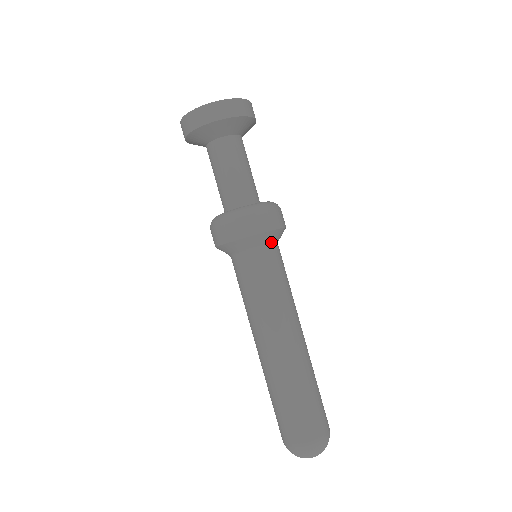
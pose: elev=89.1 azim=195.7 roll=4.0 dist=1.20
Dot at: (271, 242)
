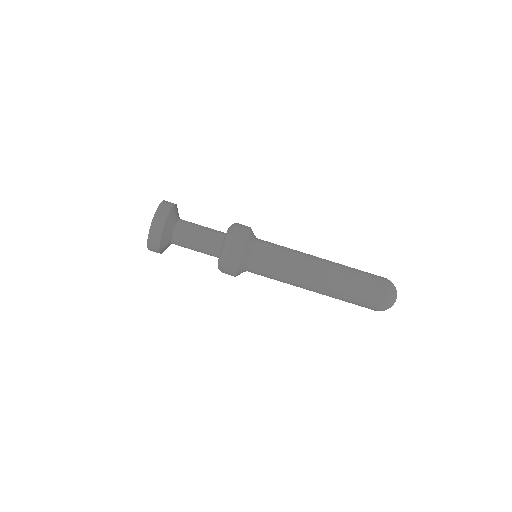
Dot at: (254, 239)
